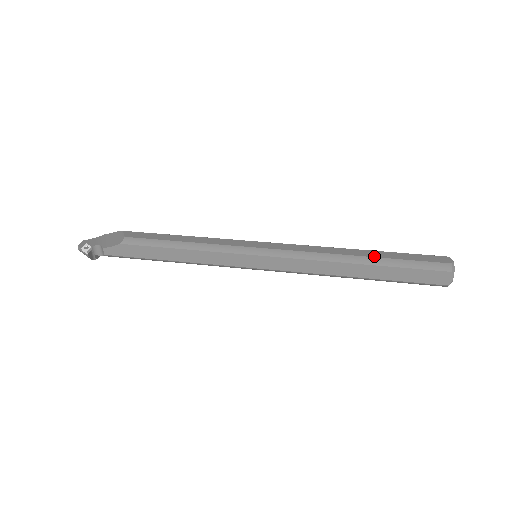
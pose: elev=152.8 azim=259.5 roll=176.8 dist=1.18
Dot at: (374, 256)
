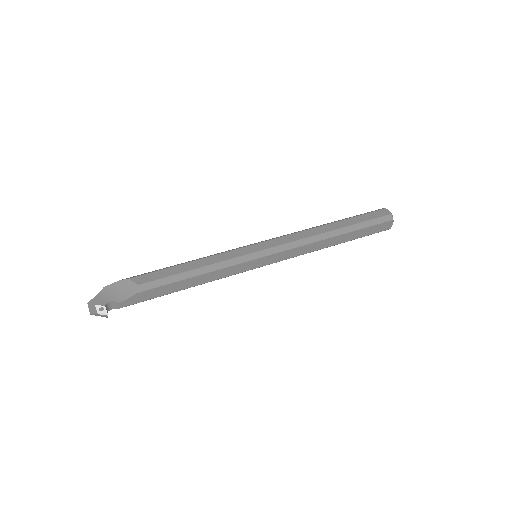
Dot at: (344, 226)
